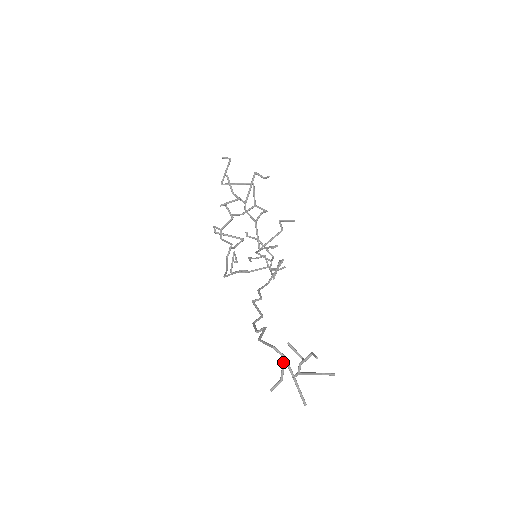
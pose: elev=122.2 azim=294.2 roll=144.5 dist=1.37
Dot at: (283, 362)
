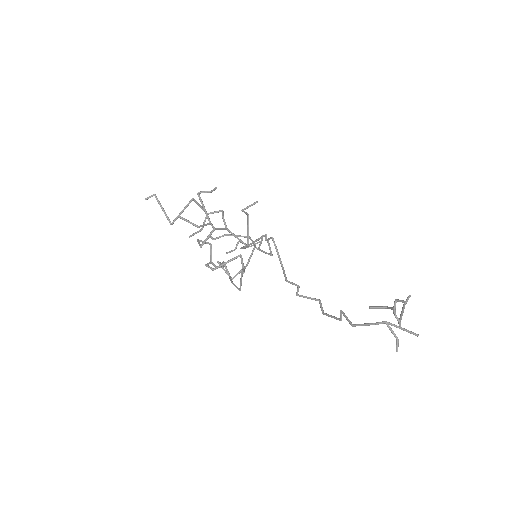
Dot at: (388, 326)
